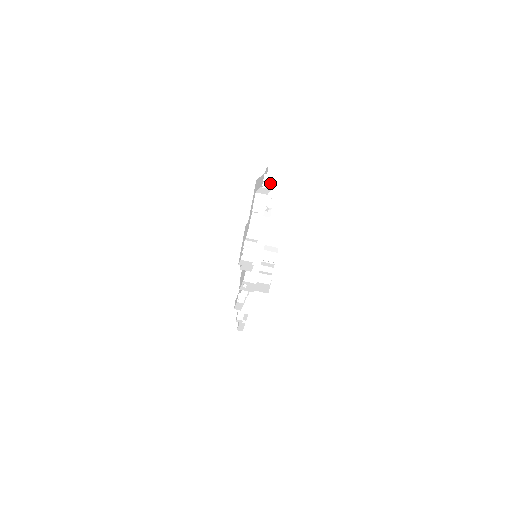
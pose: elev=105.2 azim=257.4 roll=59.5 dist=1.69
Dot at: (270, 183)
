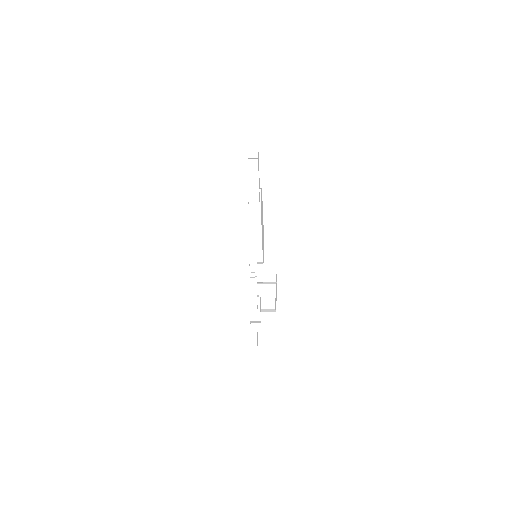
Dot at: occluded
